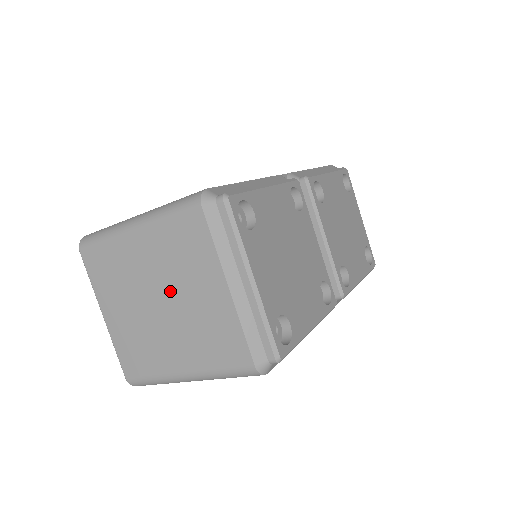
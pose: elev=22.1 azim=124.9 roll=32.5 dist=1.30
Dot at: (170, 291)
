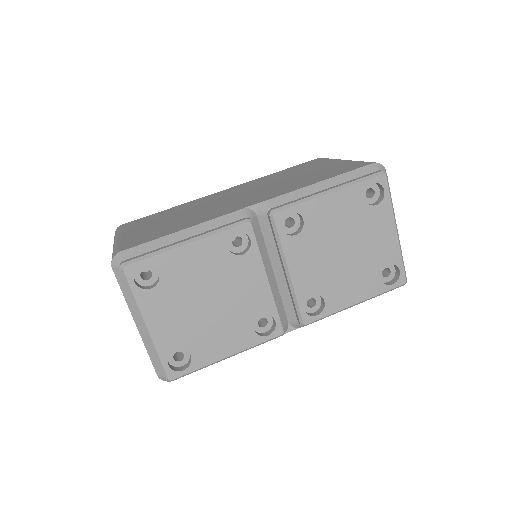
Dot at: occluded
